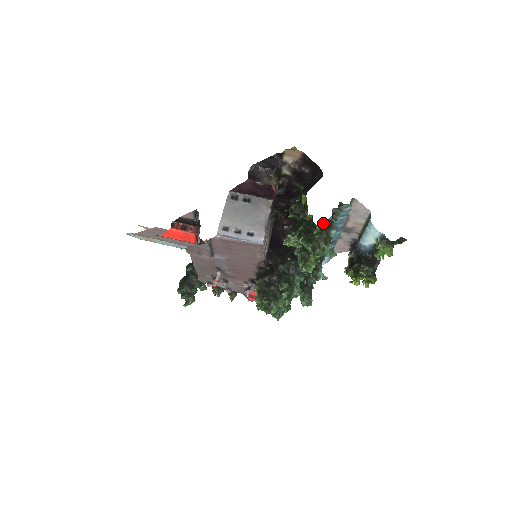
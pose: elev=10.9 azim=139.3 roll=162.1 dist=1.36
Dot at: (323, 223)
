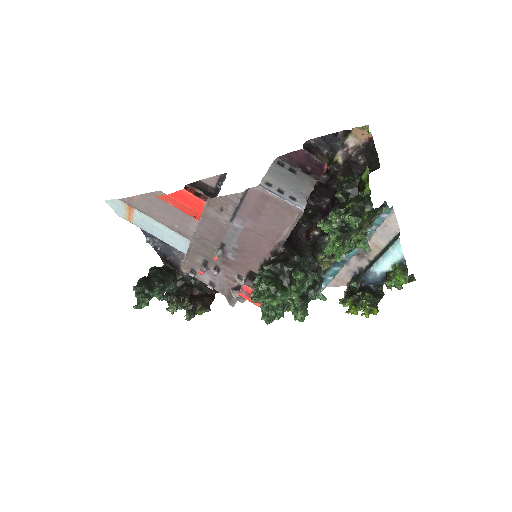
Dot at: occluded
